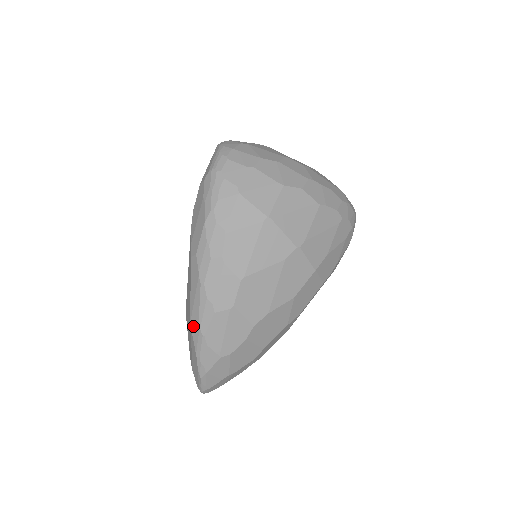
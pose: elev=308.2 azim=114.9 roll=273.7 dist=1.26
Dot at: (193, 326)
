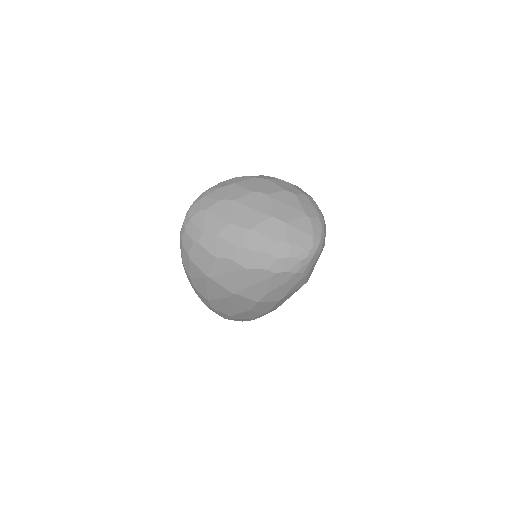
Dot at: occluded
